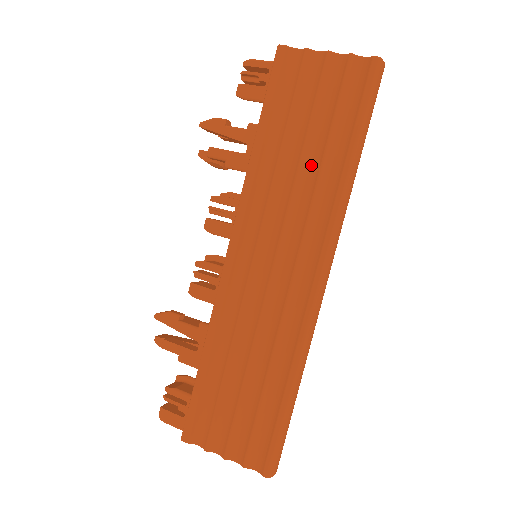
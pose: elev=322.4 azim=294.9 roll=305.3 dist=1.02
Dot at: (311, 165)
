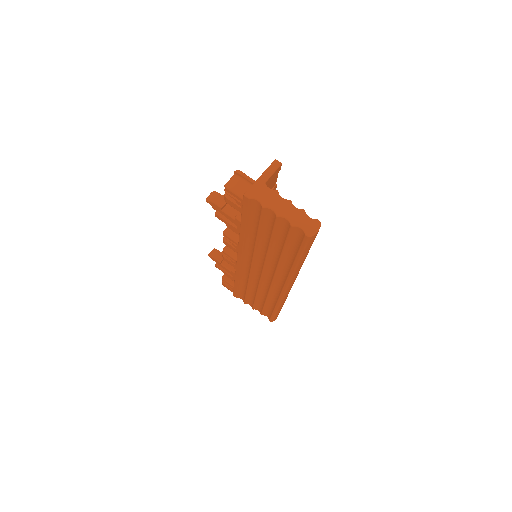
Dot at: (275, 253)
